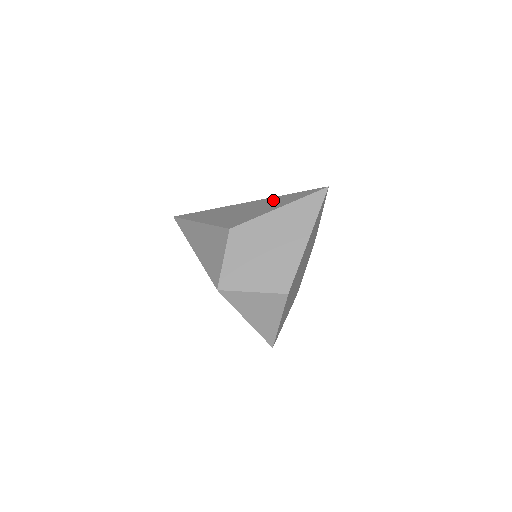
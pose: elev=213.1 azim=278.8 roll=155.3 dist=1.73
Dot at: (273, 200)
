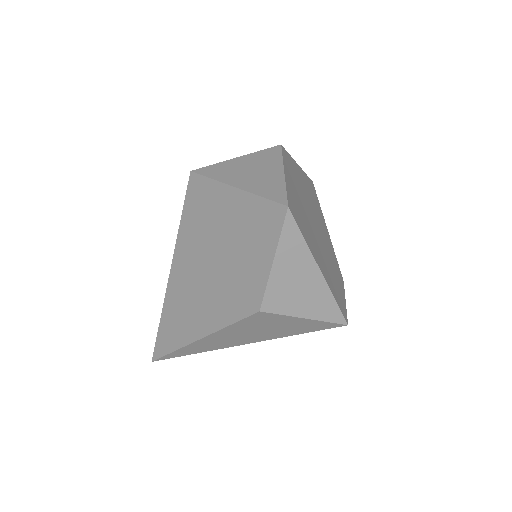
Dot at: occluded
